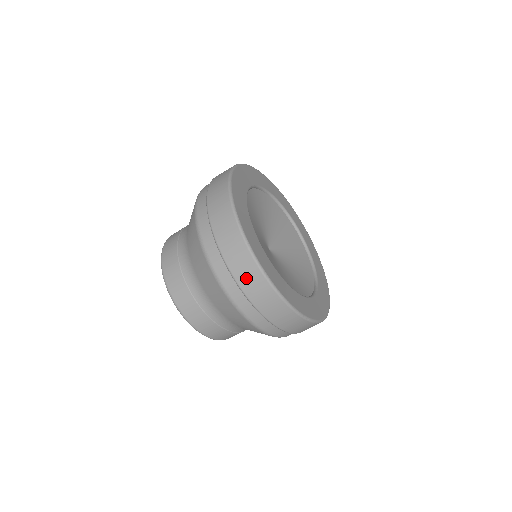
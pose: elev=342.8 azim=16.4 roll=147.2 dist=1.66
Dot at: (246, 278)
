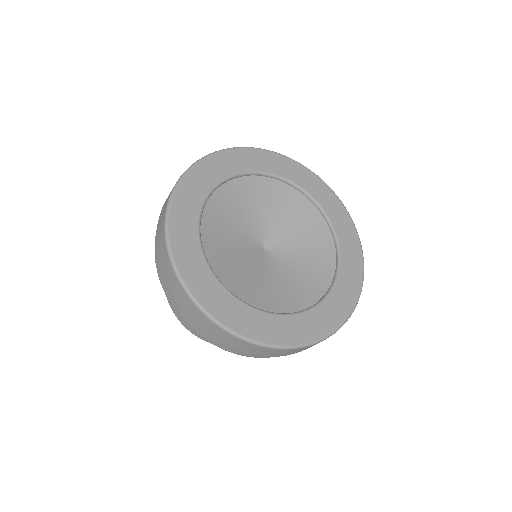
Dot at: occluded
